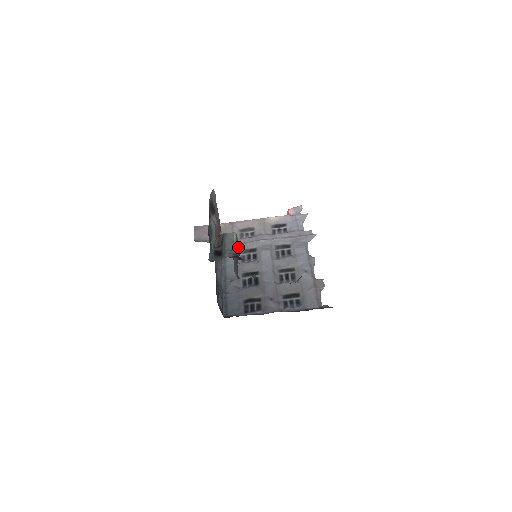
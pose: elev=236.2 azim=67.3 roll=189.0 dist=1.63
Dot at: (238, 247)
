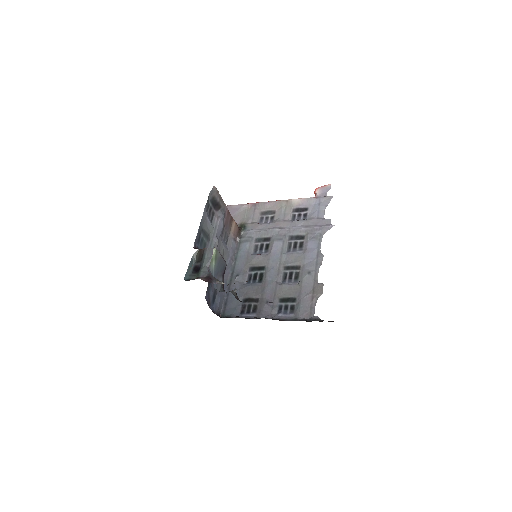
Dot at: (222, 259)
